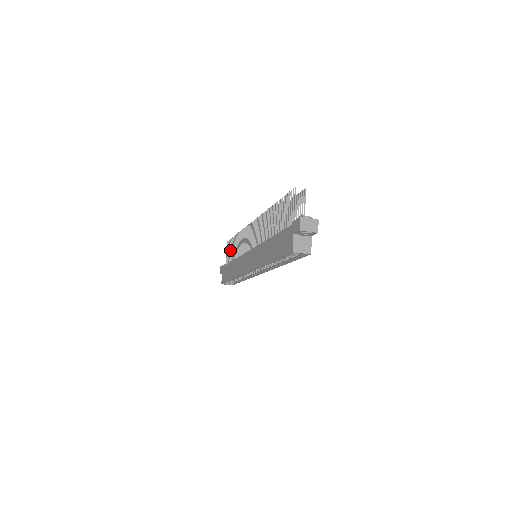
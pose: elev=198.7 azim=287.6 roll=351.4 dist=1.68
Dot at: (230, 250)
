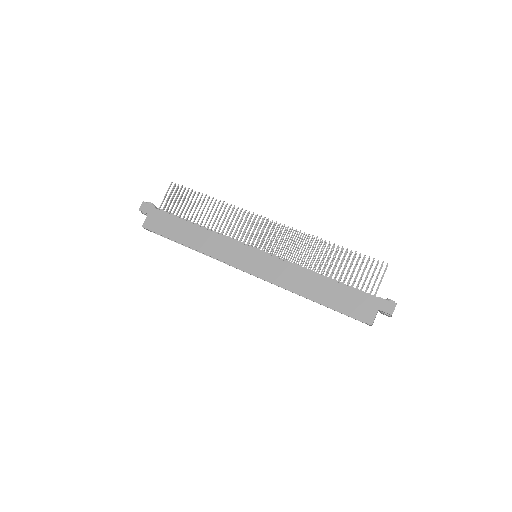
Dot at: occluded
